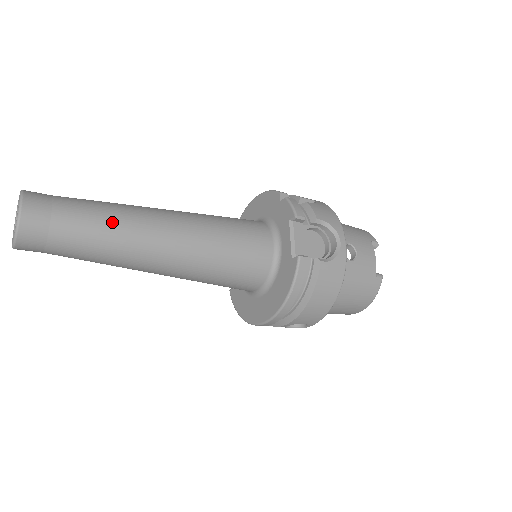
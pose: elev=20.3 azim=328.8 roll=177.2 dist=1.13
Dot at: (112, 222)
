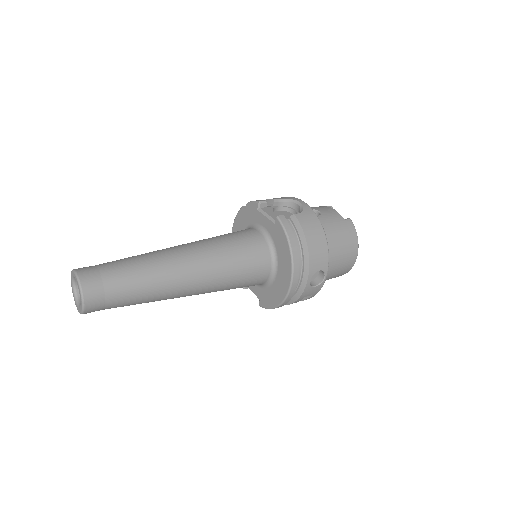
Dot at: (141, 259)
